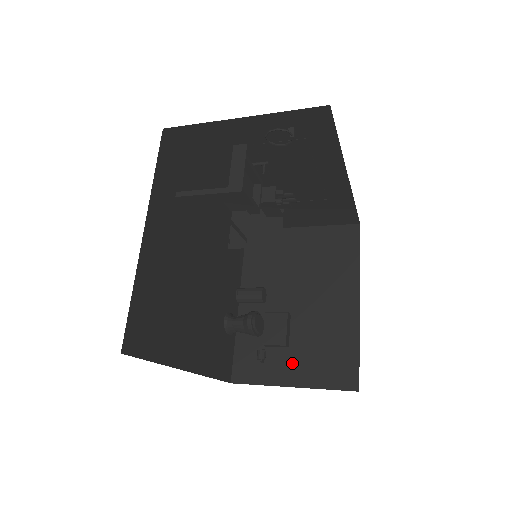
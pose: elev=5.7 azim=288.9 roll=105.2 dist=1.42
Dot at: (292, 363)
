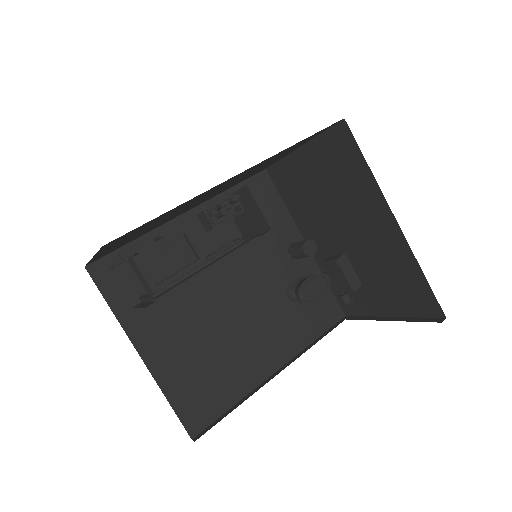
Dot at: (376, 295)
